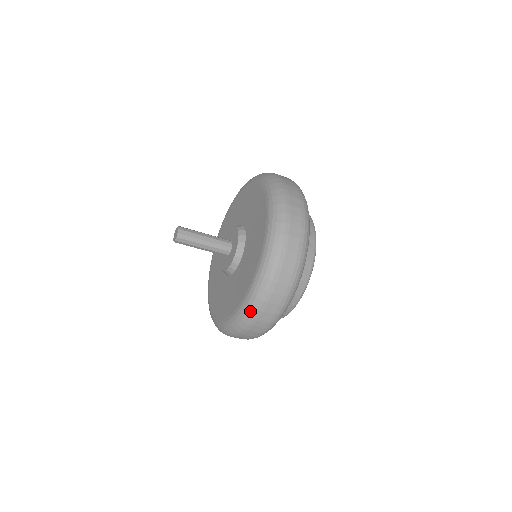
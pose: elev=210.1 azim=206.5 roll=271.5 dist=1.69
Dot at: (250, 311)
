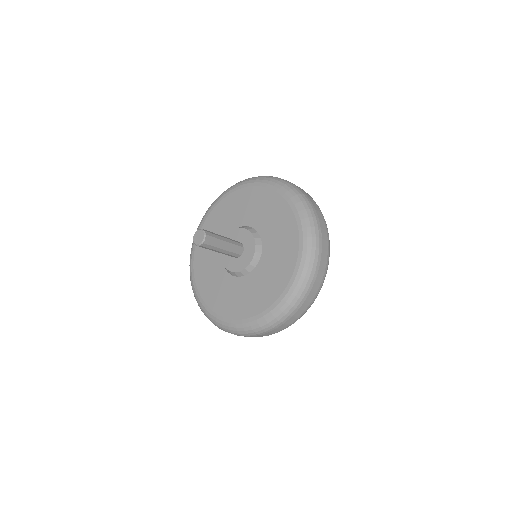
Dot at: (299, 293)
